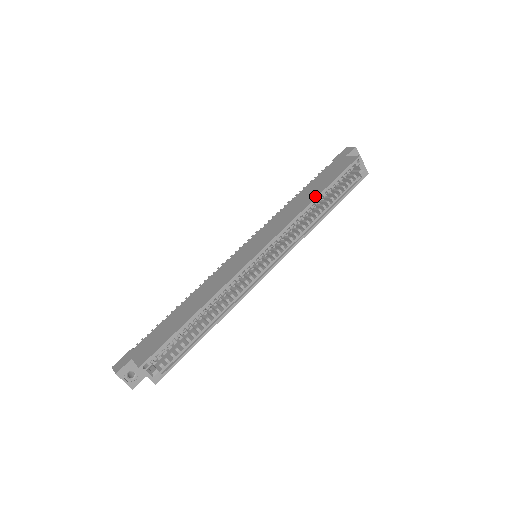
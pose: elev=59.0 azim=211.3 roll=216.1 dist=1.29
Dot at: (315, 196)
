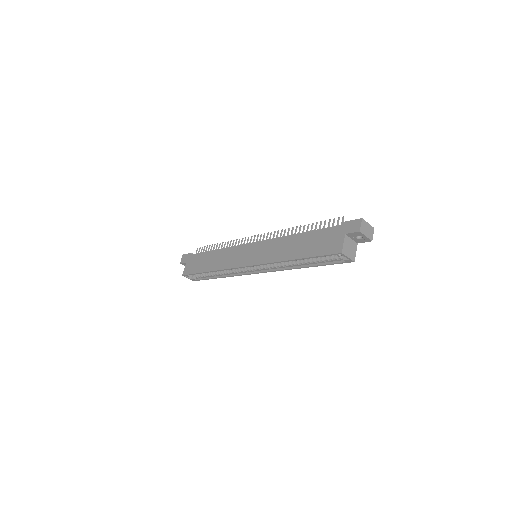
Dot at: (293, 257)
